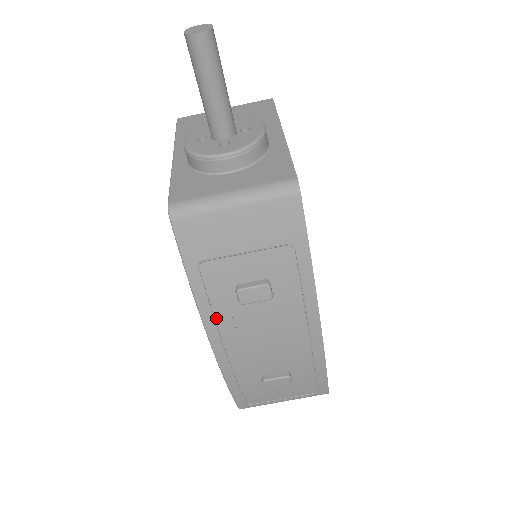
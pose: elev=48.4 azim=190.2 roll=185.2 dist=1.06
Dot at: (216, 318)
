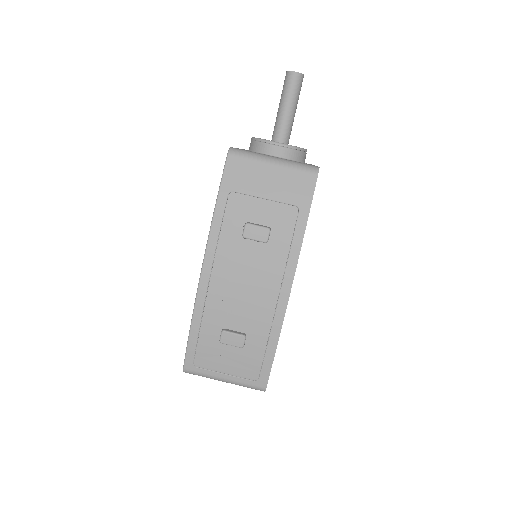
Dot at: (219, 243)
